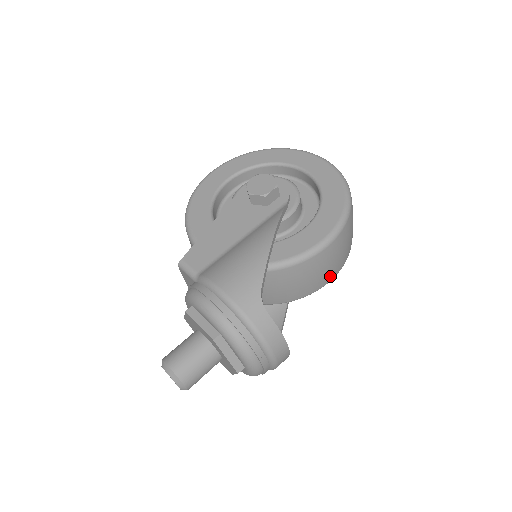
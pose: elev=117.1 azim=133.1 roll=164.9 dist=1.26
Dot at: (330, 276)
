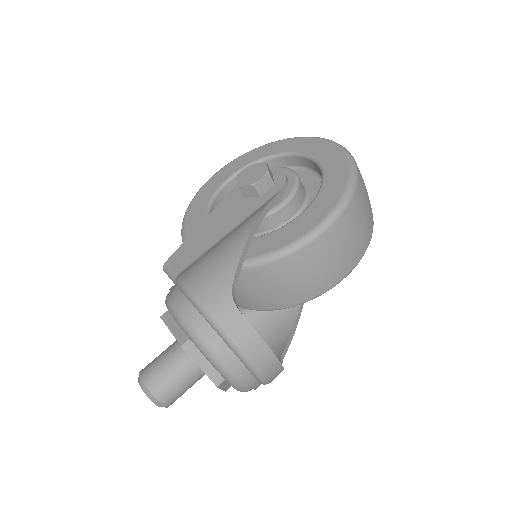
Dot at: (340, 272)
